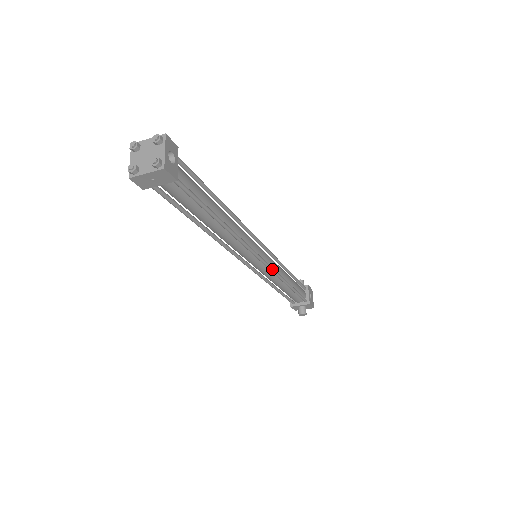
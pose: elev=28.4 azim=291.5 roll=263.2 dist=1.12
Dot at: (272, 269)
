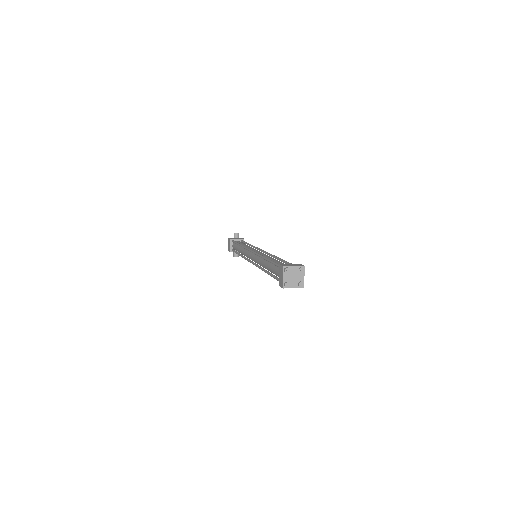
Dot at: occluded
